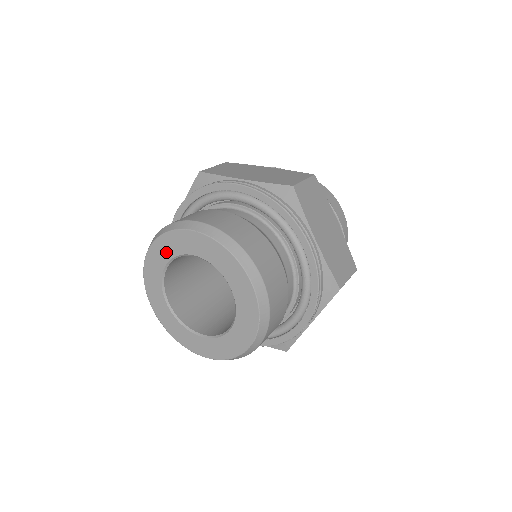
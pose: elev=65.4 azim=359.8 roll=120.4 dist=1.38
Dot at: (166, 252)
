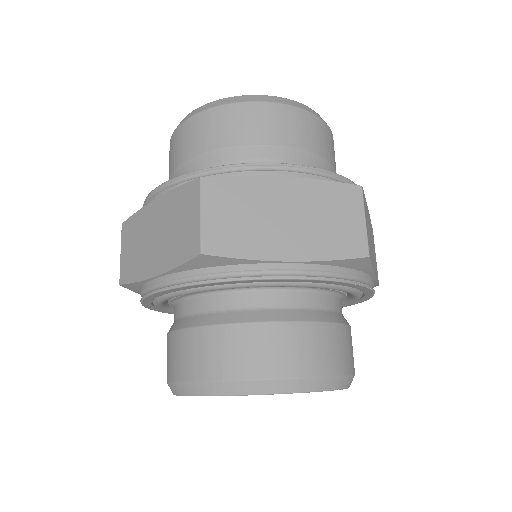
Dot at: occluded
